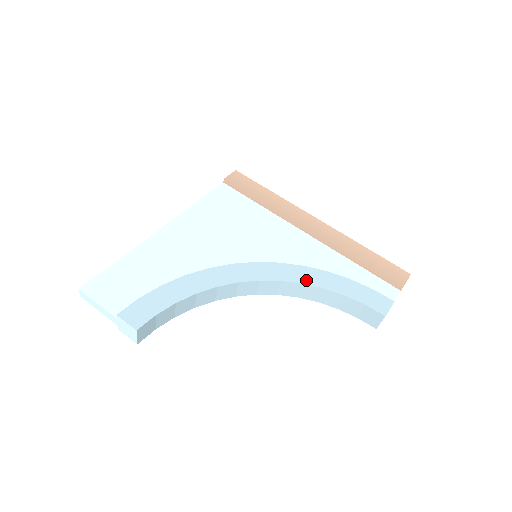
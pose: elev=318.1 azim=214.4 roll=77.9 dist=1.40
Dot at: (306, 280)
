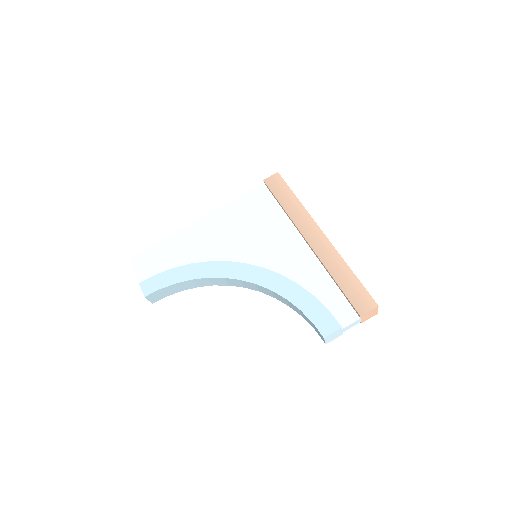
Dot at: (276, 288)
